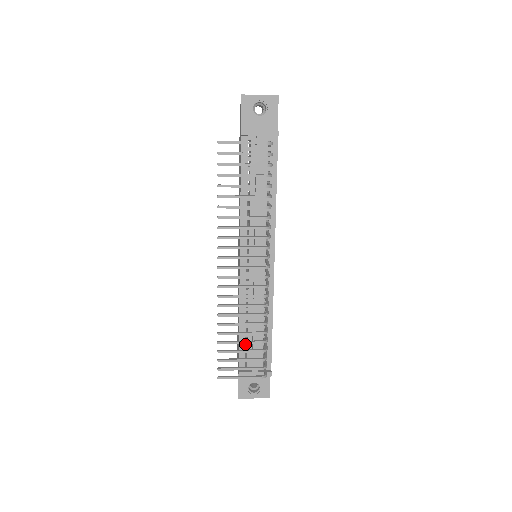
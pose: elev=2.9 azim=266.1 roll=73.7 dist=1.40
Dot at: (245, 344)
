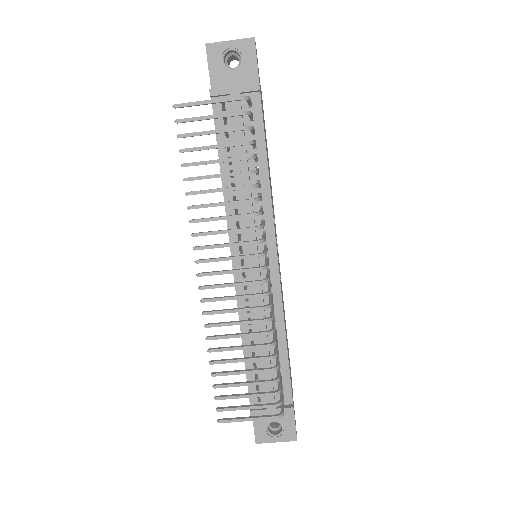
Dot at: (254, 373)
